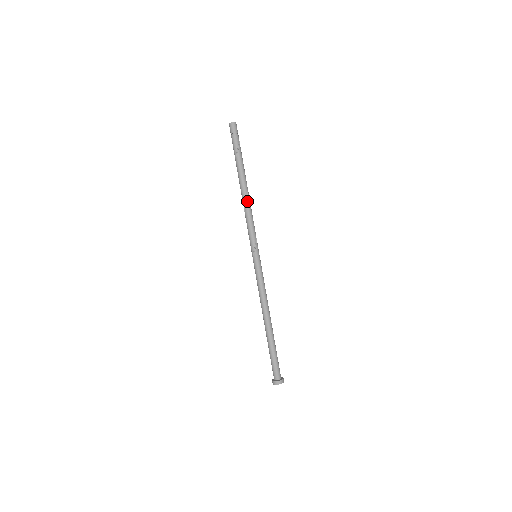
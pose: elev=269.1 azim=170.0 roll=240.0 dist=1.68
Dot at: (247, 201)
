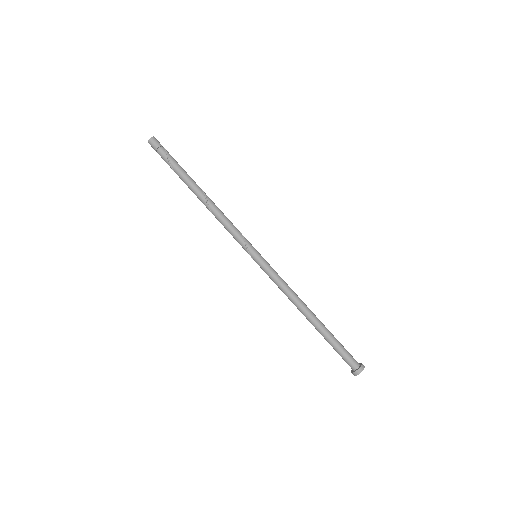
Dot at: (211, 208)
